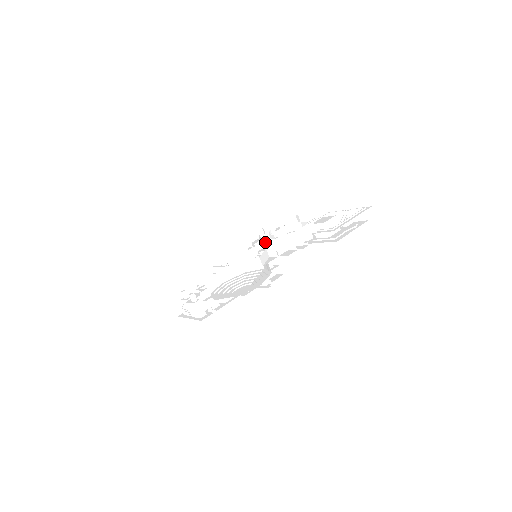
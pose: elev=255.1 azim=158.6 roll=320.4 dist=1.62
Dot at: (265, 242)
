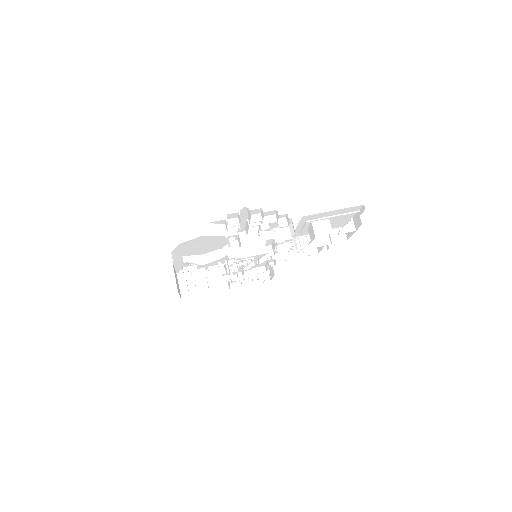
Dot at: (250, 234)
